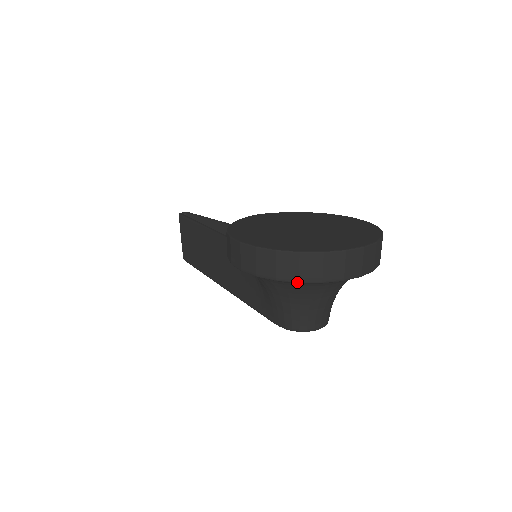
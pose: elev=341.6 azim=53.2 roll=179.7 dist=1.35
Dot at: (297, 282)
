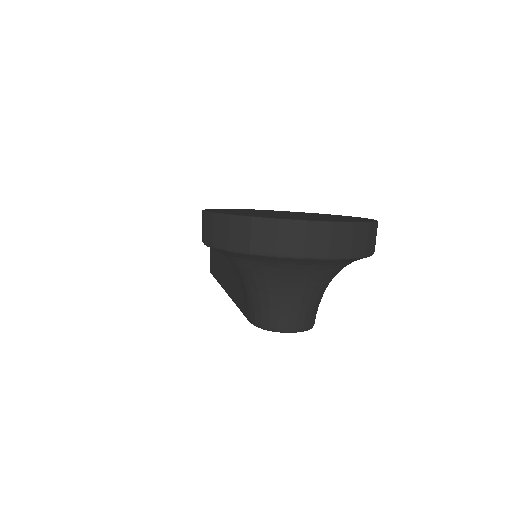
Dot at: (248, 253)
